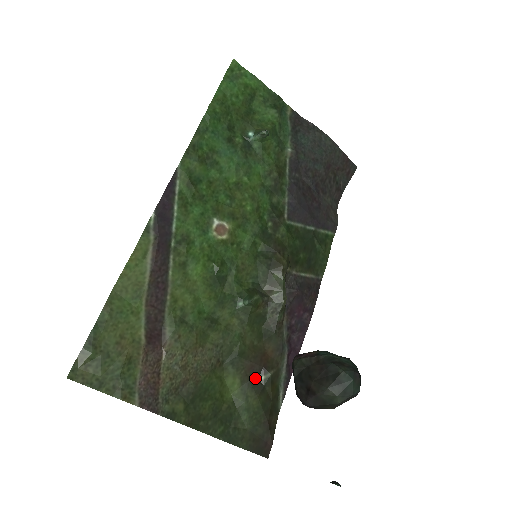
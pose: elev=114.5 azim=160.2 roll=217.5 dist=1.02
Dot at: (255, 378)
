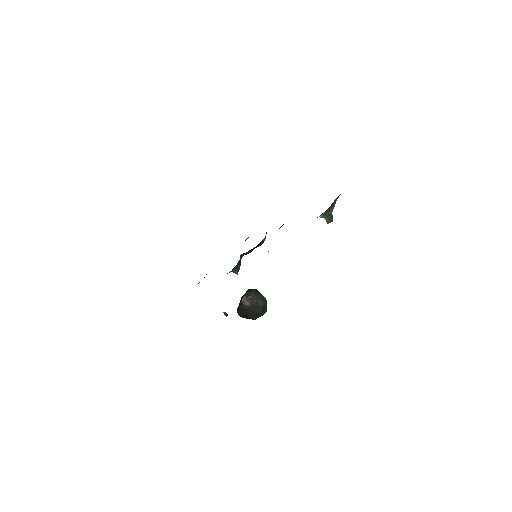
Dot at: occluded
